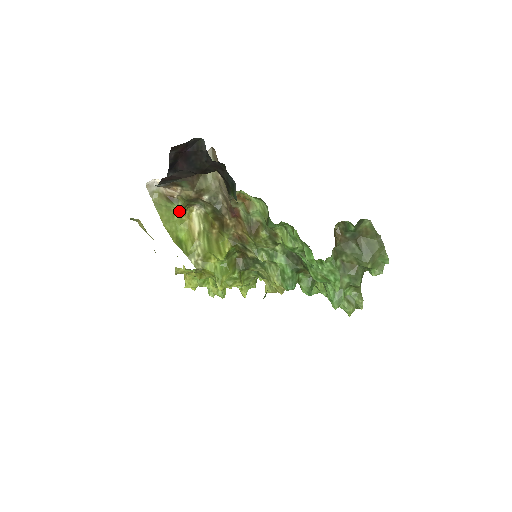
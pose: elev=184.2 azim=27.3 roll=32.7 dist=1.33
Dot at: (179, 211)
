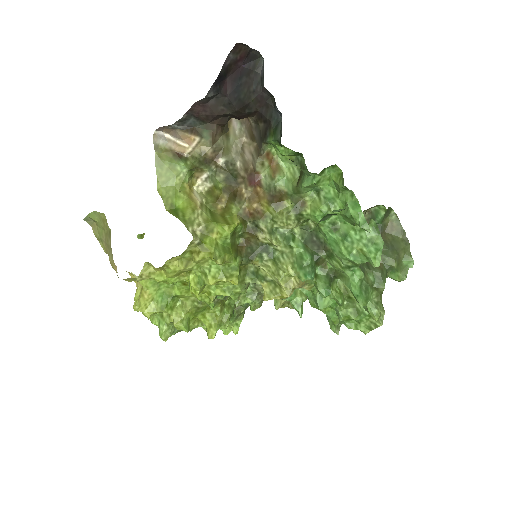
Dot at: (185, 171)
